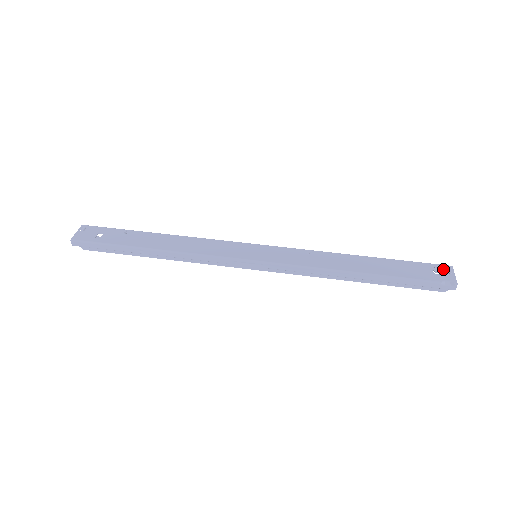
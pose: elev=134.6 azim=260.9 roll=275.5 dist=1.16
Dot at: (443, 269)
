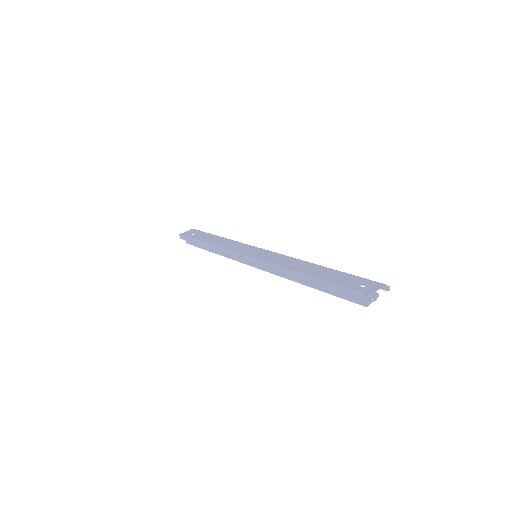
Dot at: (373, 284)
